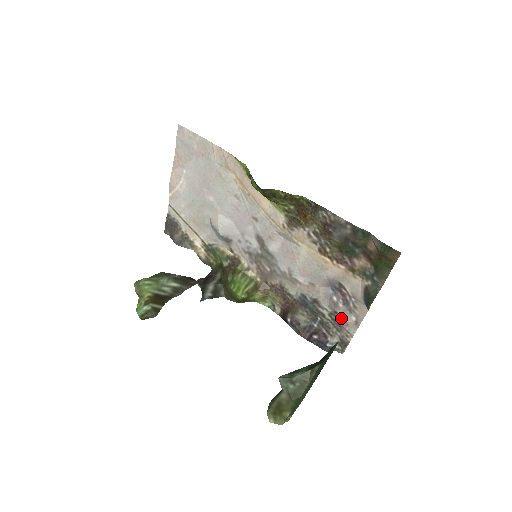
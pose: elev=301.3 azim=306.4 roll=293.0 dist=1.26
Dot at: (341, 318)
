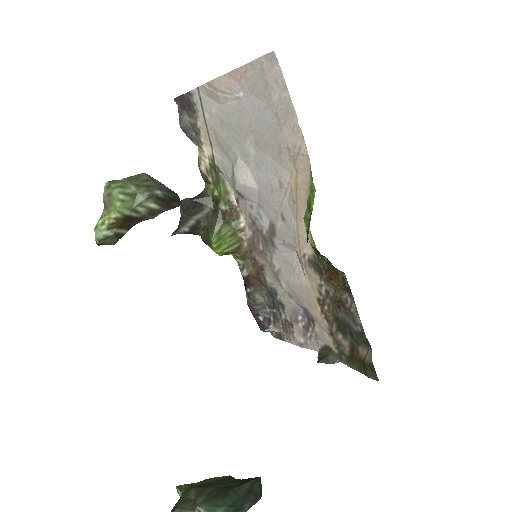
Dot at: (293, 331)
